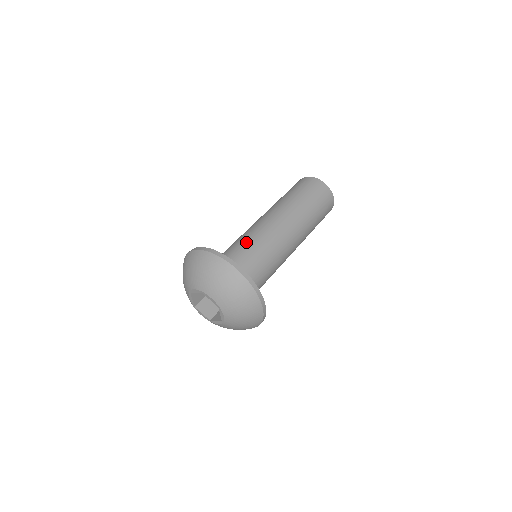
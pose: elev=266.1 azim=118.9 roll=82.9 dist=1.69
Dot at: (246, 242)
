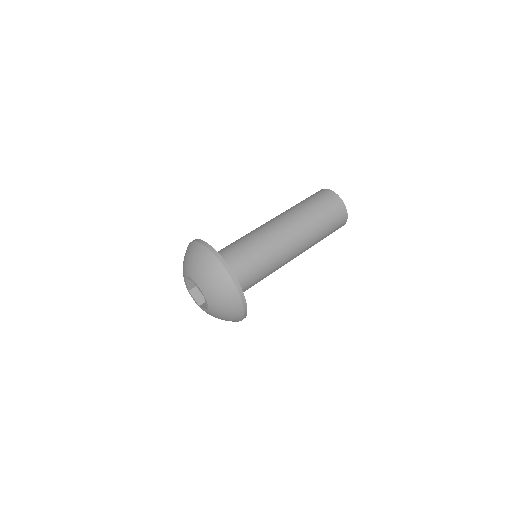
Dot at: (261, 262)
